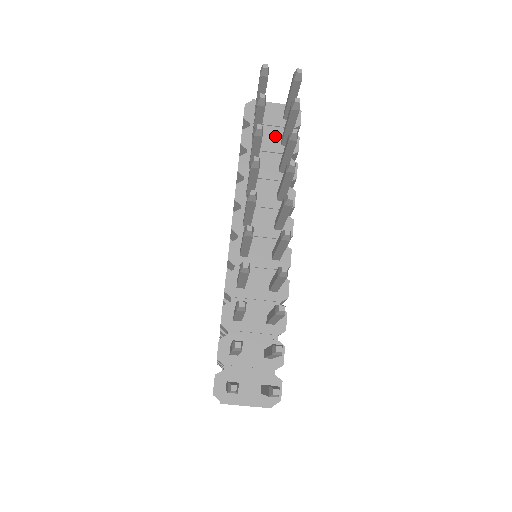
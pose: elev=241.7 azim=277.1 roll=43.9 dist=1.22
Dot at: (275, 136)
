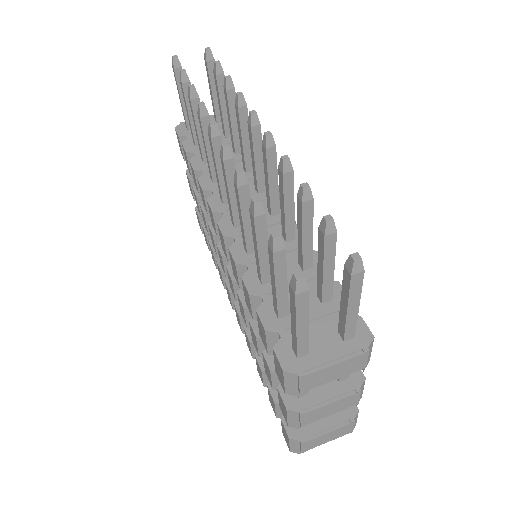
Dot at: occluded
